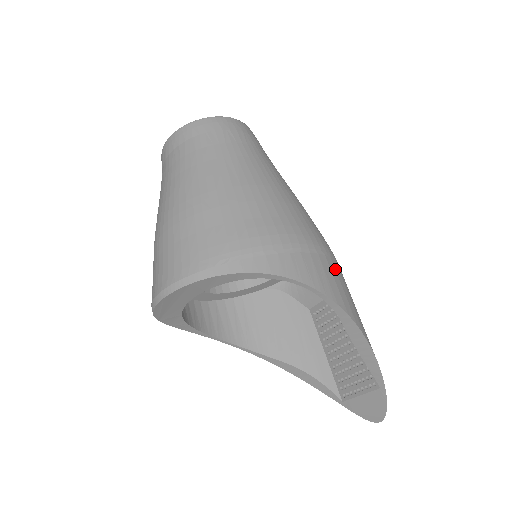
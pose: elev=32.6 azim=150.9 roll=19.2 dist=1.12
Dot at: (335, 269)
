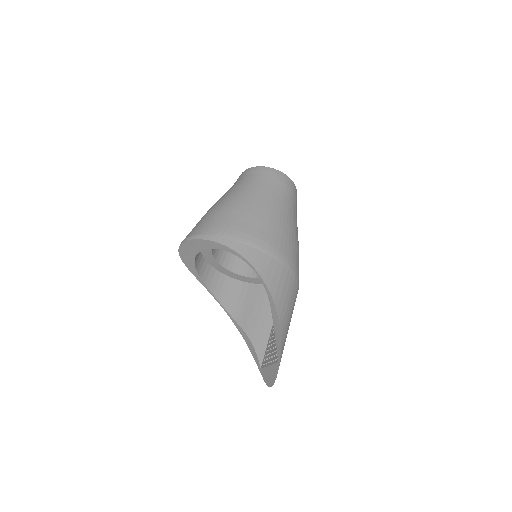
Dot at: (286, 277)
